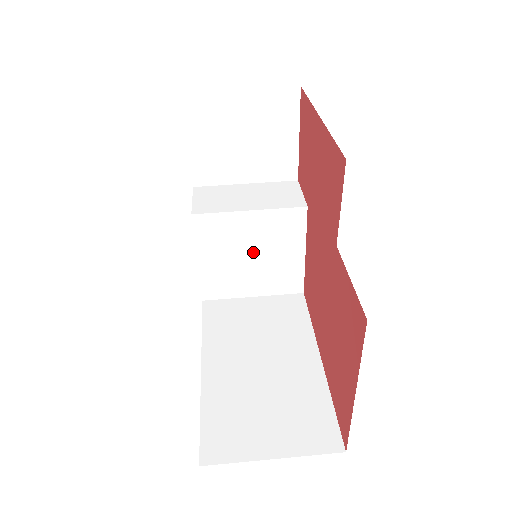
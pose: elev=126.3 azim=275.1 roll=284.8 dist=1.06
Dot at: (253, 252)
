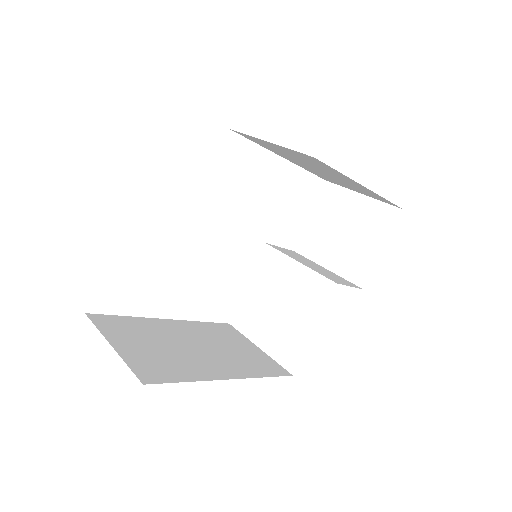
Dot at: (281, 302)
